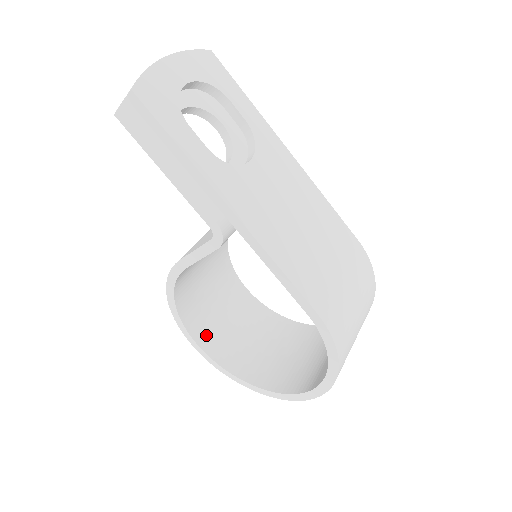
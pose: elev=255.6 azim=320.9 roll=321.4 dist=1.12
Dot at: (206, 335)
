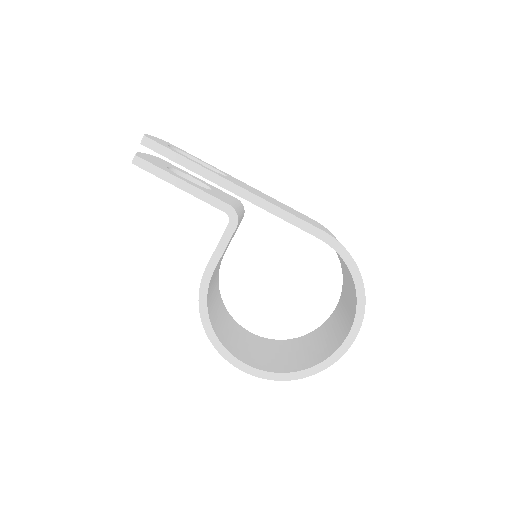
Dot at: (245, 357)
